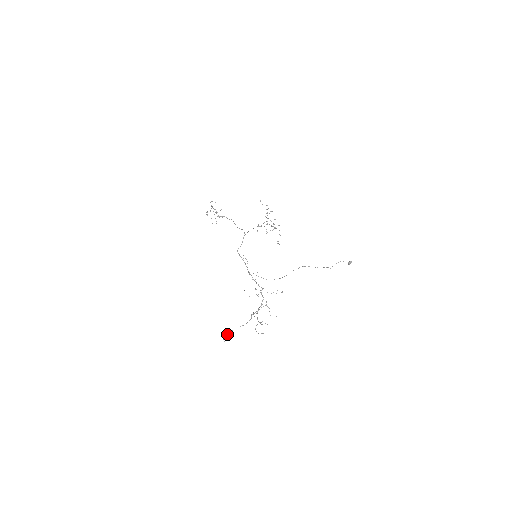
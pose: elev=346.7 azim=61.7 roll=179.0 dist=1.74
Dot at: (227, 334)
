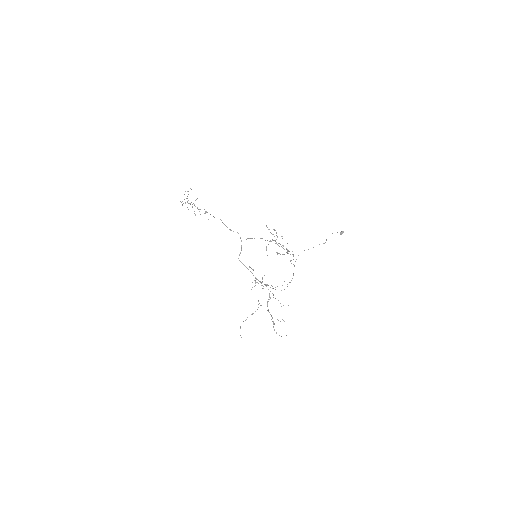
Dot at: occluded
